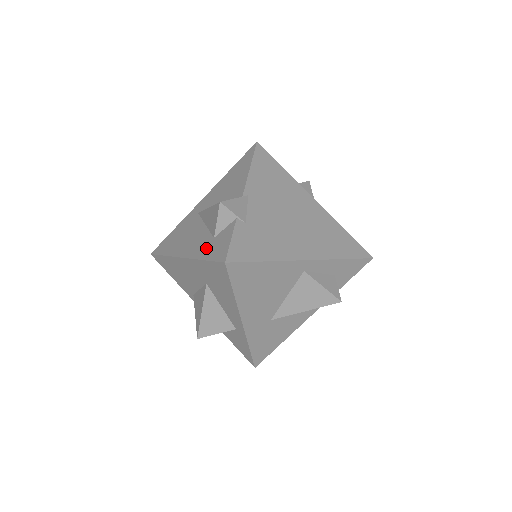
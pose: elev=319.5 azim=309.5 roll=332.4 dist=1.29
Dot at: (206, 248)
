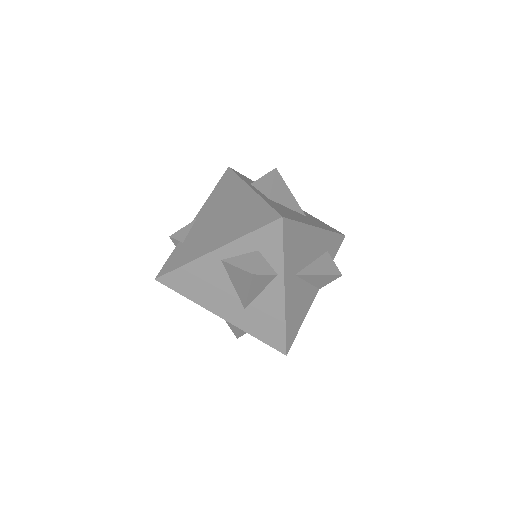
Dot at: occluded
